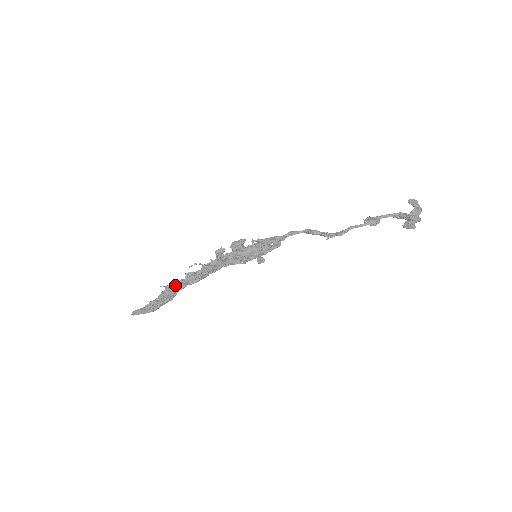
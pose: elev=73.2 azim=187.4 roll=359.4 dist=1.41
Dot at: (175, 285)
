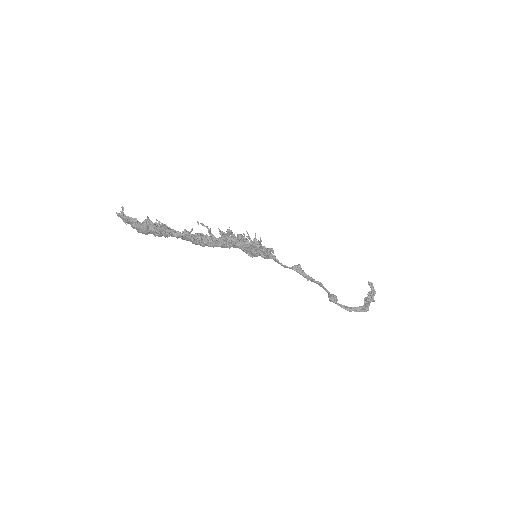
Dot at: (171, 229)
